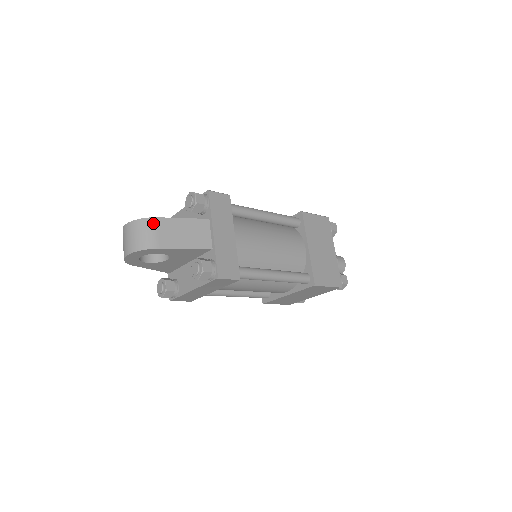
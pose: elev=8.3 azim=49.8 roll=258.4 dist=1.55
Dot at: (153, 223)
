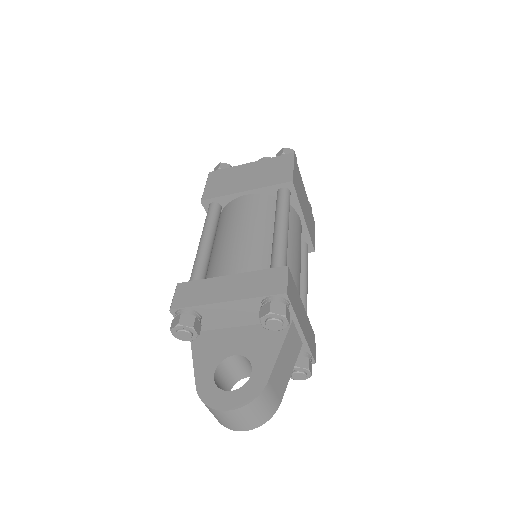
Dot at: (268, 390)
